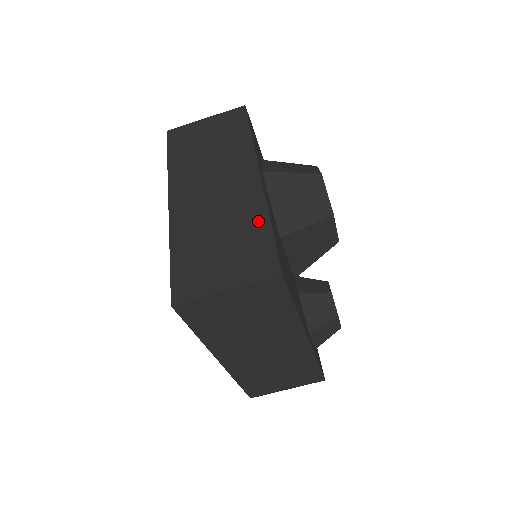
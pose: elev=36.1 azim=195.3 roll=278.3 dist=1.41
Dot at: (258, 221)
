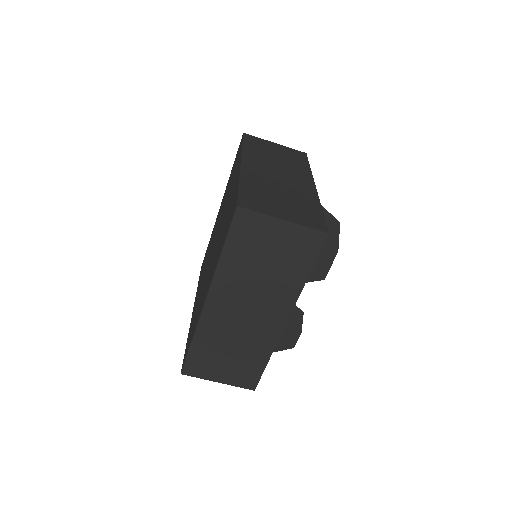
Dot at: (312, 203)
